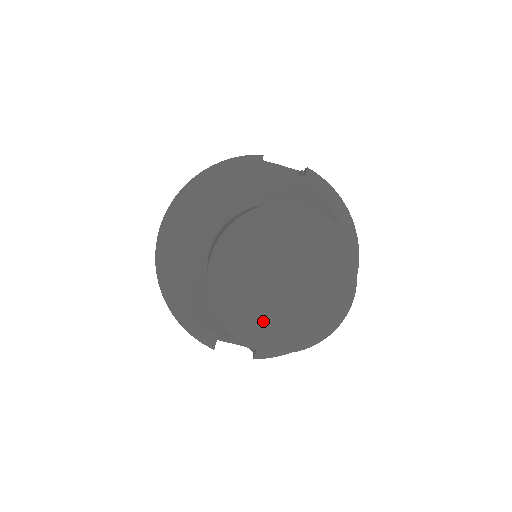
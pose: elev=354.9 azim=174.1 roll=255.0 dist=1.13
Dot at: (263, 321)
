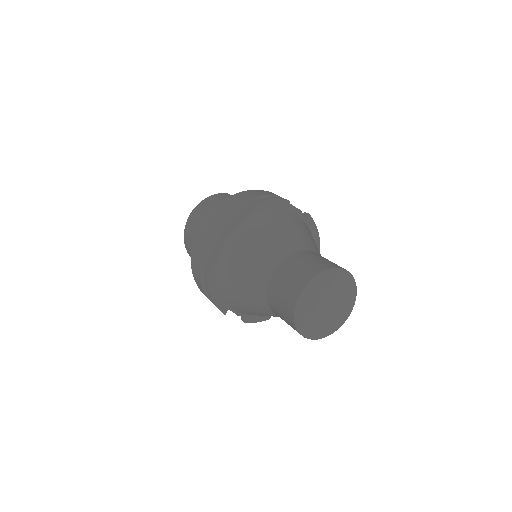
Dot at: (312, 324)
